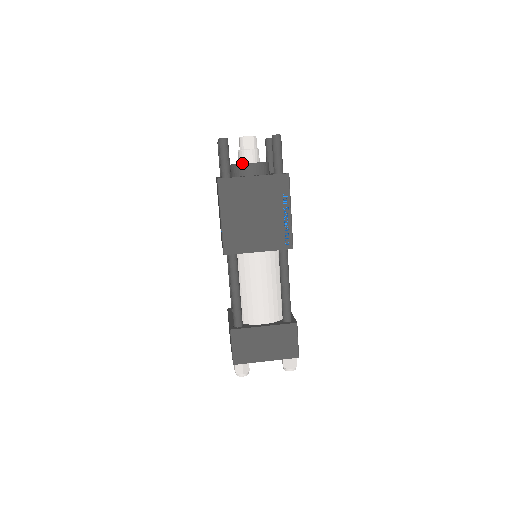
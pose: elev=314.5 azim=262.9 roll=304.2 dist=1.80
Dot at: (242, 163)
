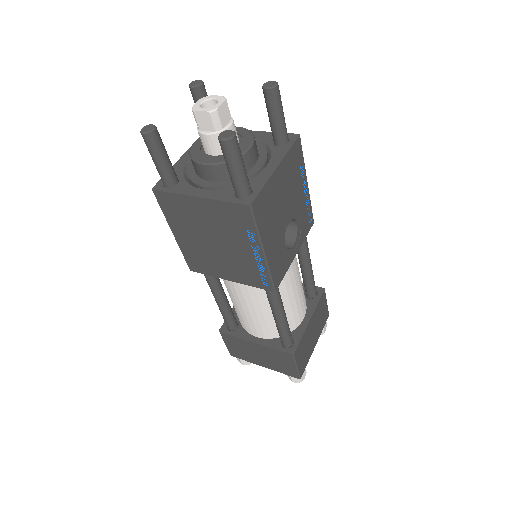
Dot at: (203, 149)
